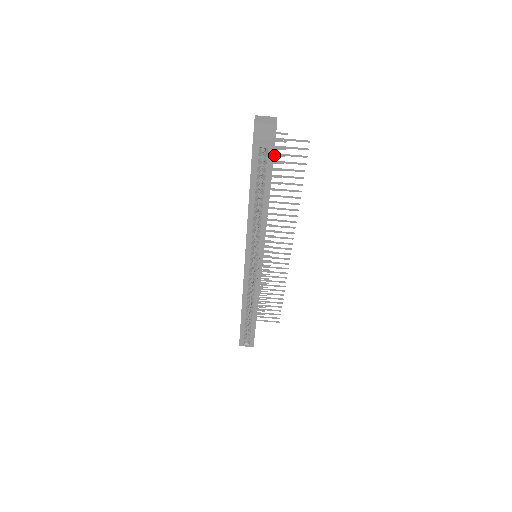
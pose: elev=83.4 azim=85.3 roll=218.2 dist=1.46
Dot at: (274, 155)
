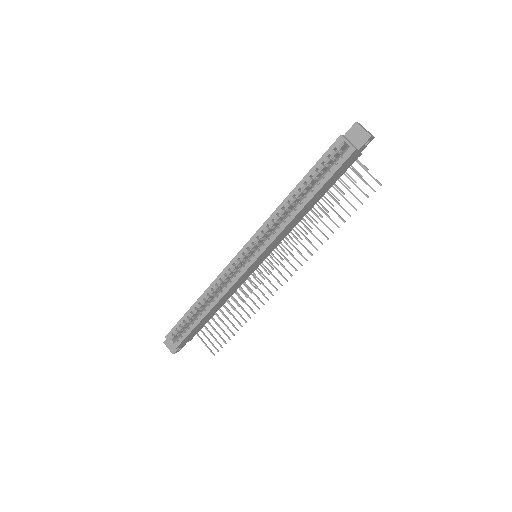
Dot at: occluded
